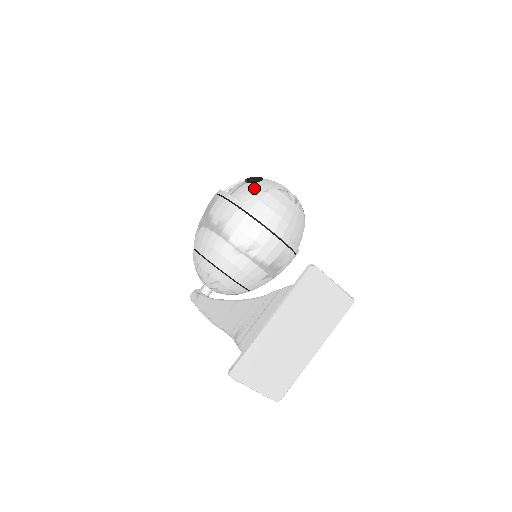
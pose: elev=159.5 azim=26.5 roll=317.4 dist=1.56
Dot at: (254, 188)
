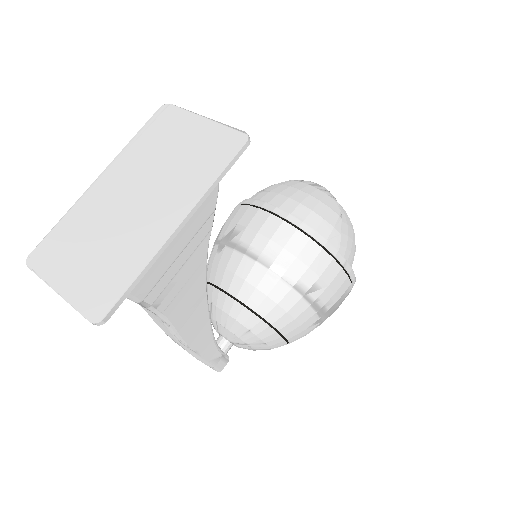
Dot at: occluded
